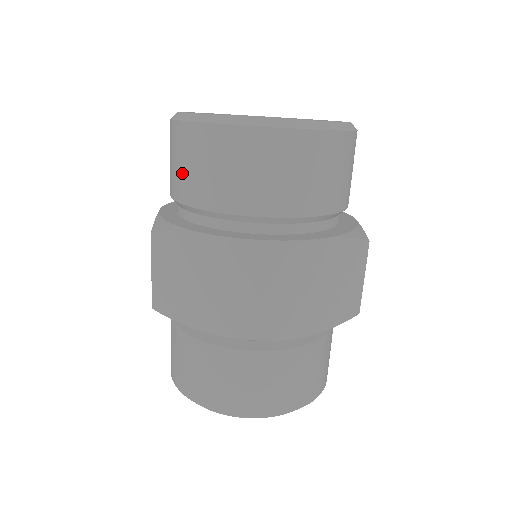
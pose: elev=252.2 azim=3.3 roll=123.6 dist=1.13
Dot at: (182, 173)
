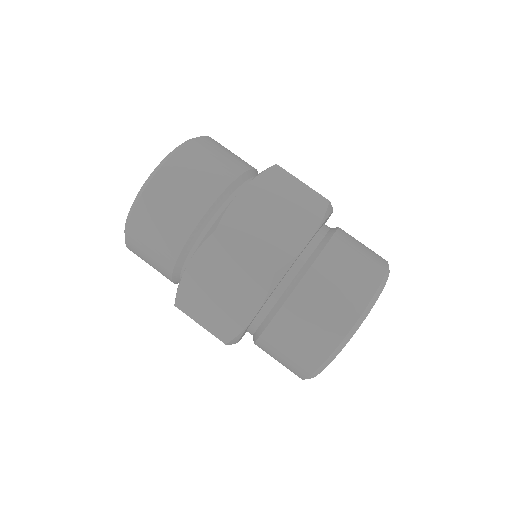
Dot at: (185, 199)
